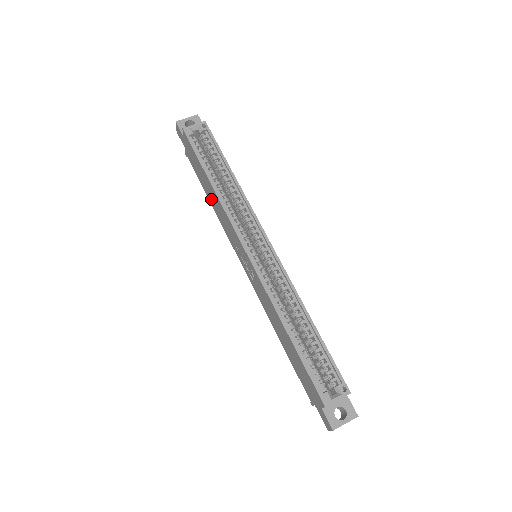
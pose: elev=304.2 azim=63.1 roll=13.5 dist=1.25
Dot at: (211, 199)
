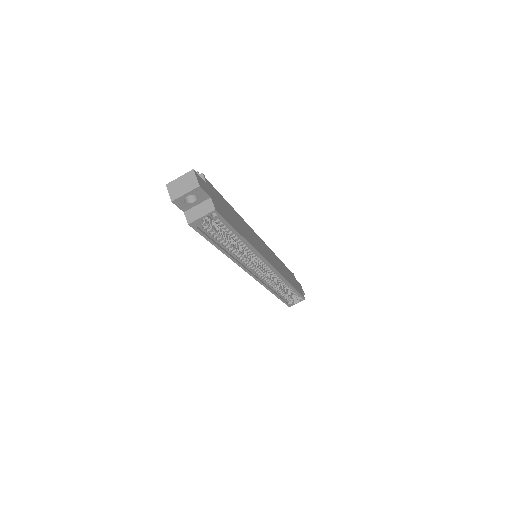
Dot at: occluded
